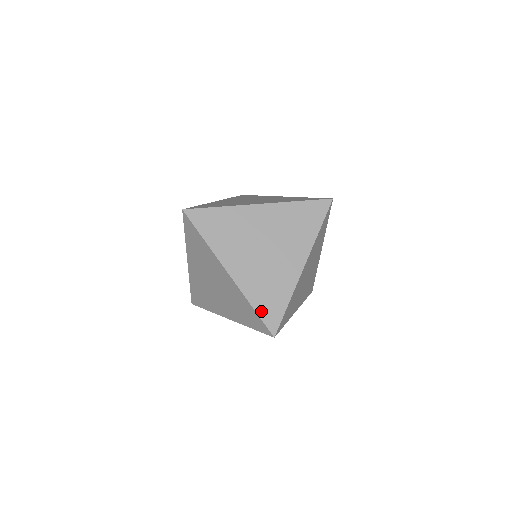
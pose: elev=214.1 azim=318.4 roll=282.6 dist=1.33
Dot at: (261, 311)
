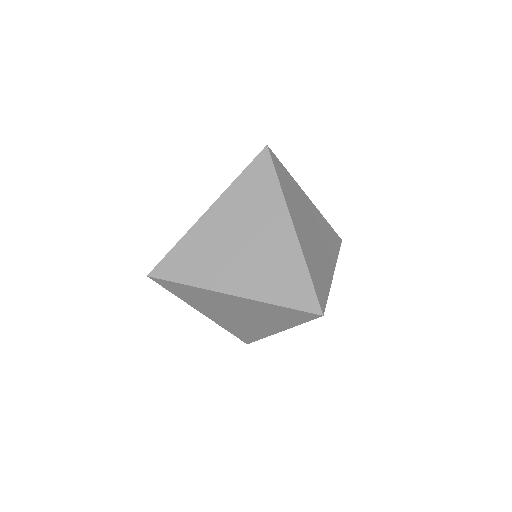
Dot at: (235, 334)
